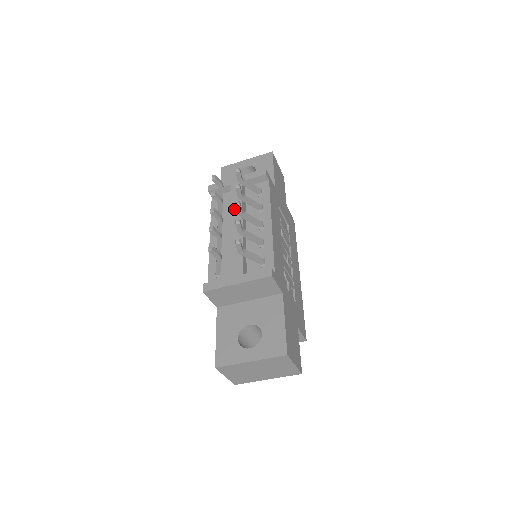
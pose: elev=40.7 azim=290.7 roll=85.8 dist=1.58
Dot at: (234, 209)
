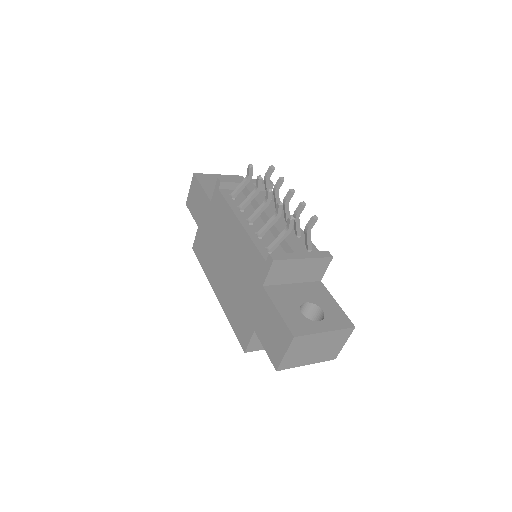
Dot at: (260, 202)
